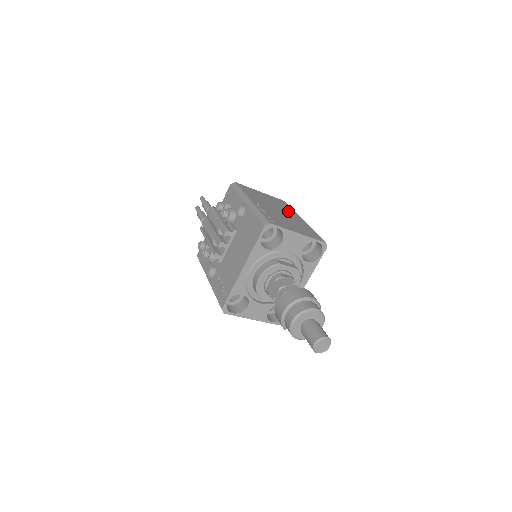
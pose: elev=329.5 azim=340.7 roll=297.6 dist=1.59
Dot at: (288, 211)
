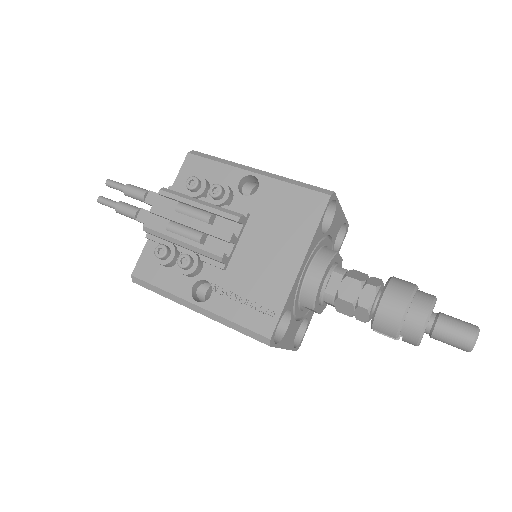
Dot at: occluded
